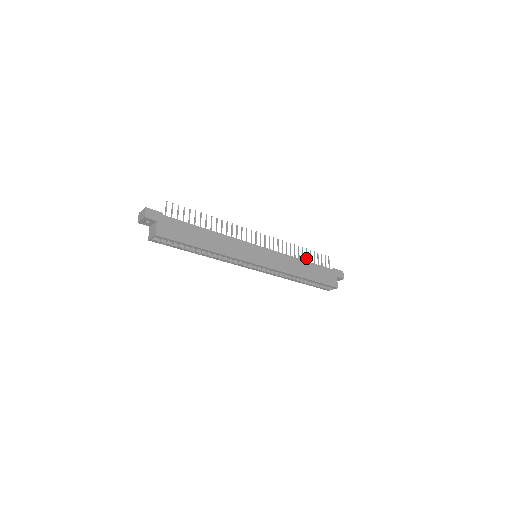
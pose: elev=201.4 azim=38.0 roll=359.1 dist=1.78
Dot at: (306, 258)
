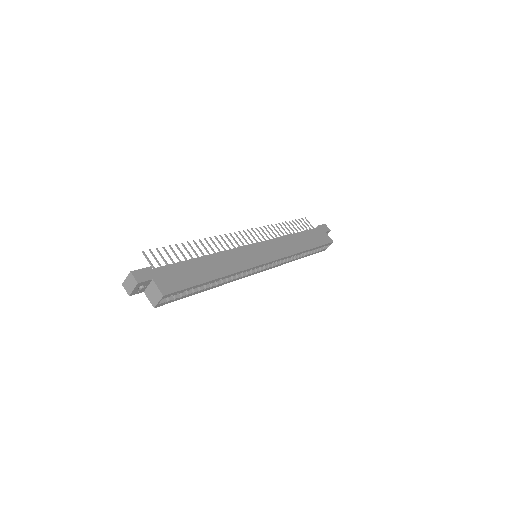
Dot at: occluded
